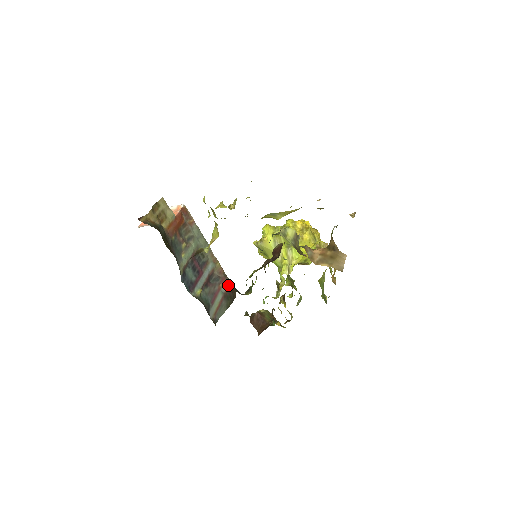
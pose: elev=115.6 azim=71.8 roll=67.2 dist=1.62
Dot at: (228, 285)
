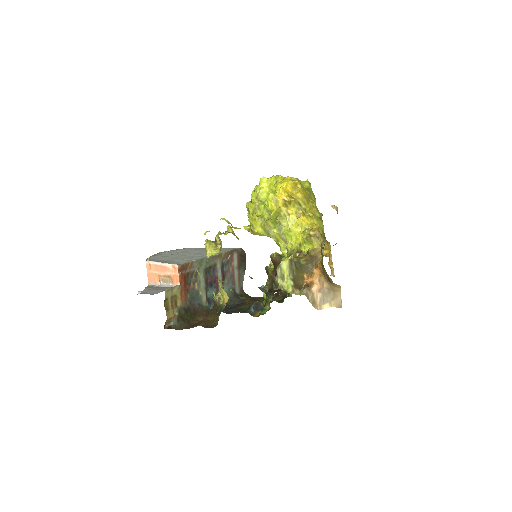
Dot at: (237, 255)
